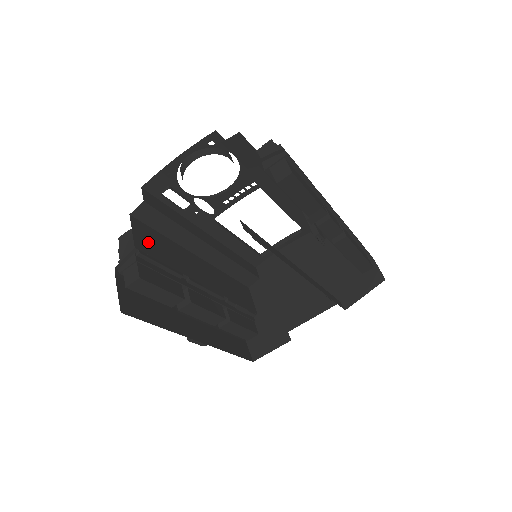
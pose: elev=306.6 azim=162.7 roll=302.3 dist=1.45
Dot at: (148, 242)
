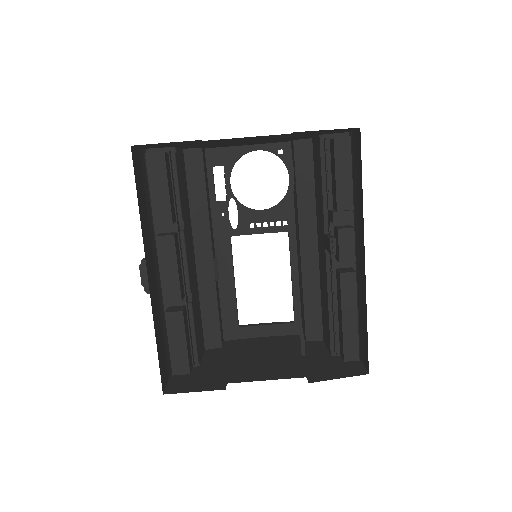
Dot at: (181, 170)
